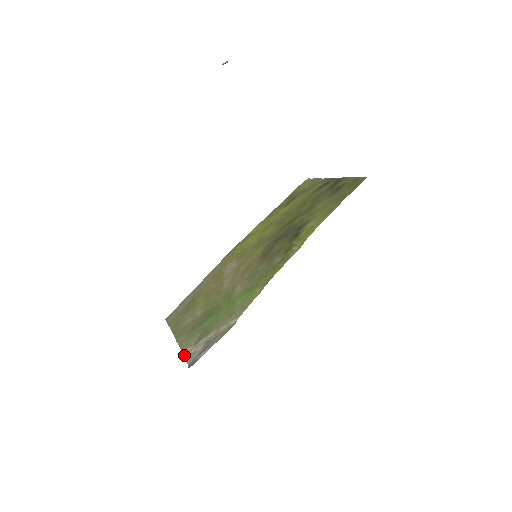
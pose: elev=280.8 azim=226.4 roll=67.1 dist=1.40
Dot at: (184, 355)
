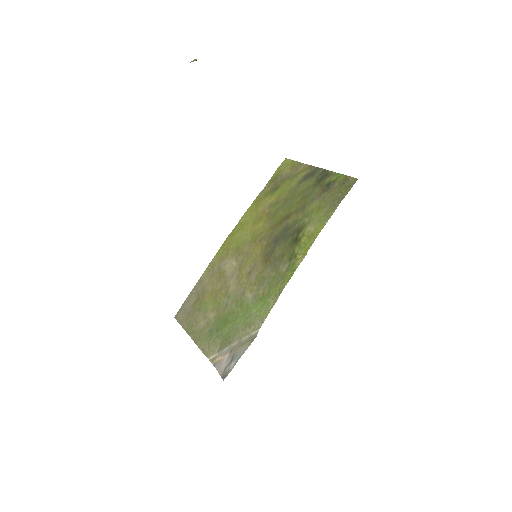
Dot at: occluded
